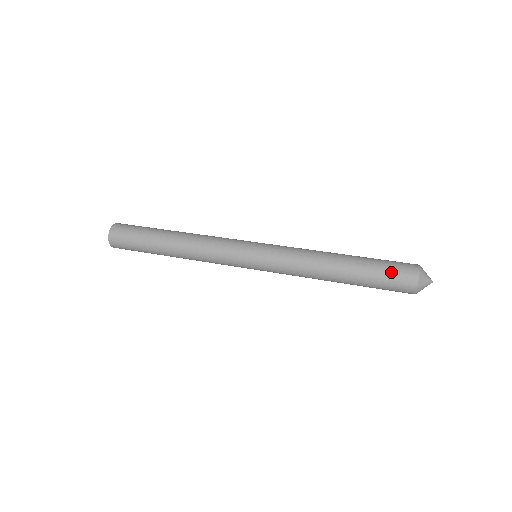
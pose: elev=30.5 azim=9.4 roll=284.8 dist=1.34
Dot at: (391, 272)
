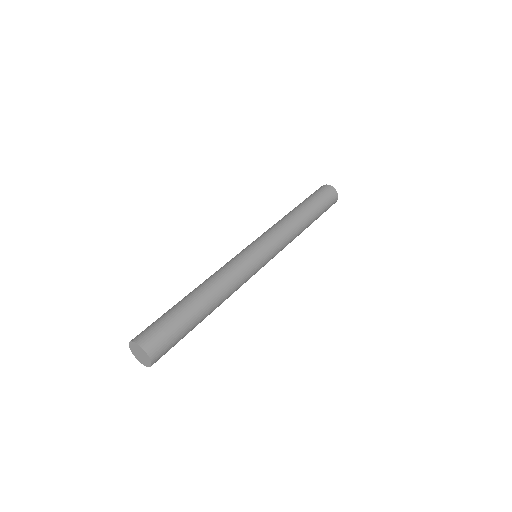
Dot at: (315, 192)
